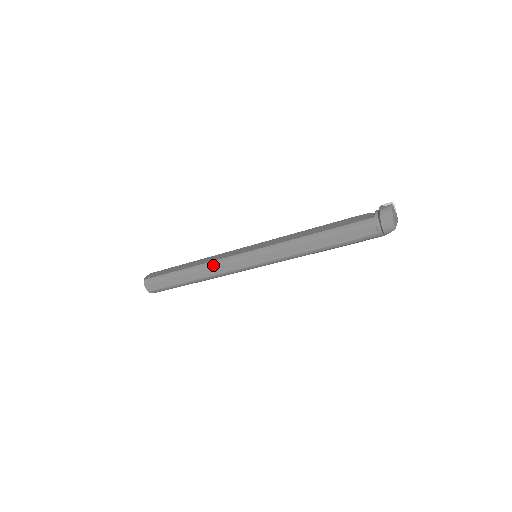
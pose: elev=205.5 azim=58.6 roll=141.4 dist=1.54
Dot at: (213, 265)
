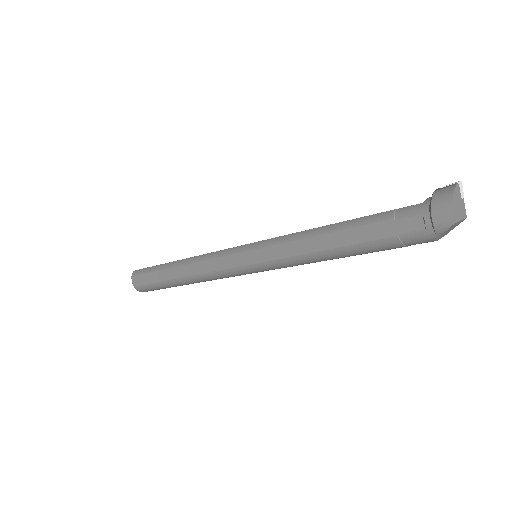
Dot at: (202, 259)
